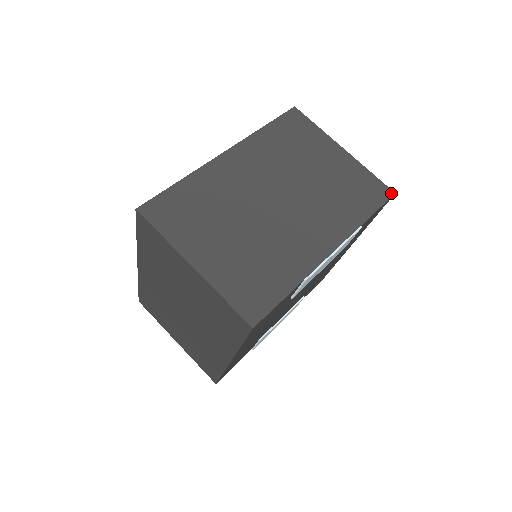
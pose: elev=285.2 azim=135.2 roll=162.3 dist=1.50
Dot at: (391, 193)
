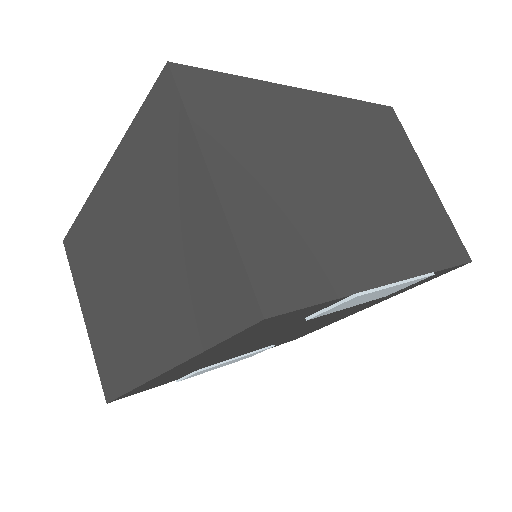
Dot at: (468, 258)
